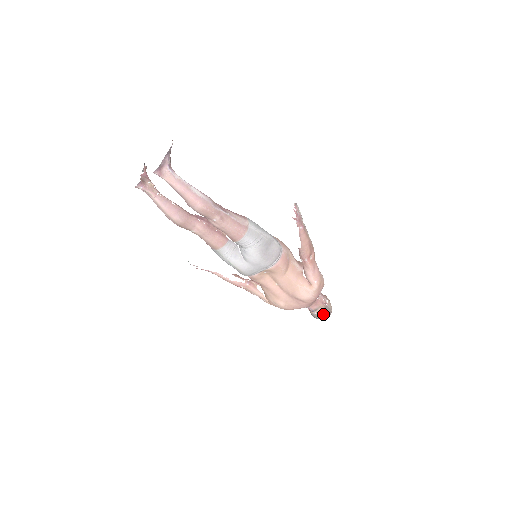
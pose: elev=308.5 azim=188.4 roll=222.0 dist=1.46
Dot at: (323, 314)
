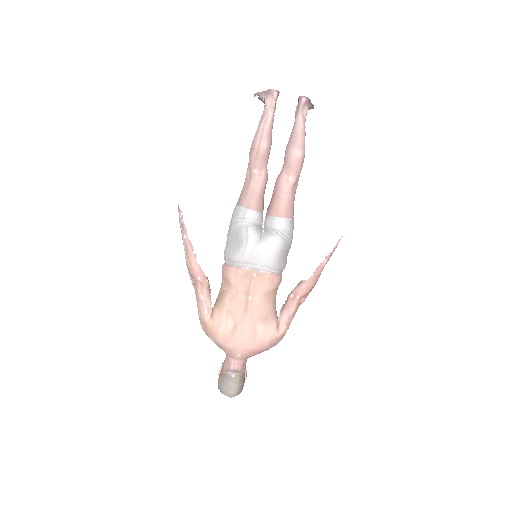
Dot at: (239, 383)
